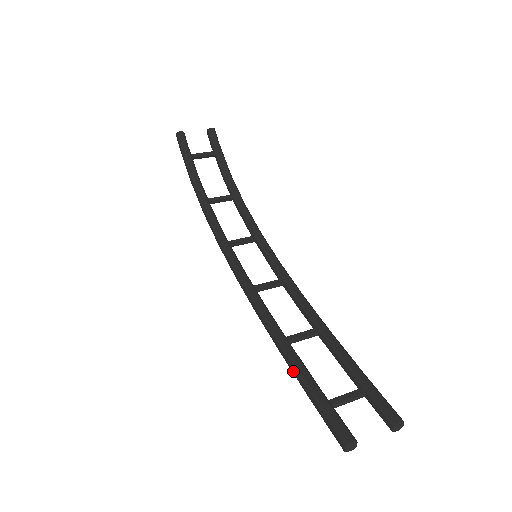
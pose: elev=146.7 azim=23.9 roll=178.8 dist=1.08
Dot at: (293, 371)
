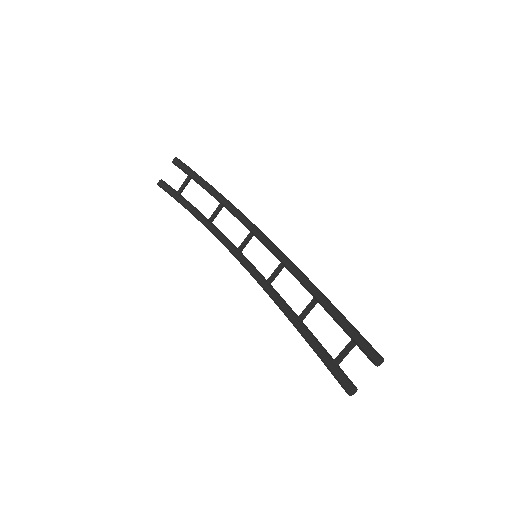
Dot at: (309, 345)
